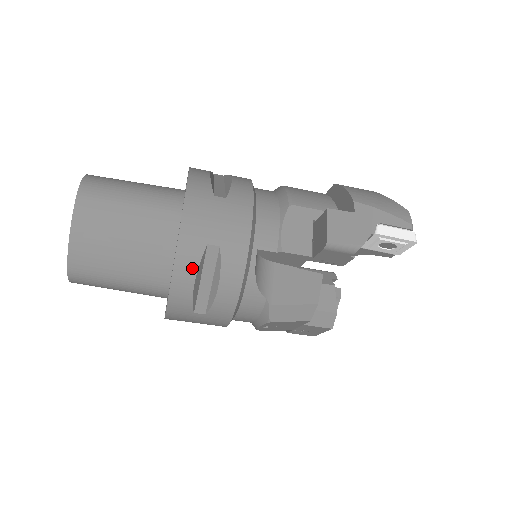
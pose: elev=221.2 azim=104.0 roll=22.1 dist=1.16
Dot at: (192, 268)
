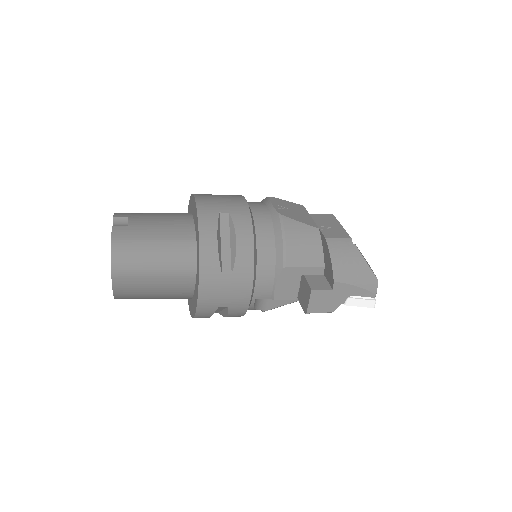
Dot at: (208, 315)
